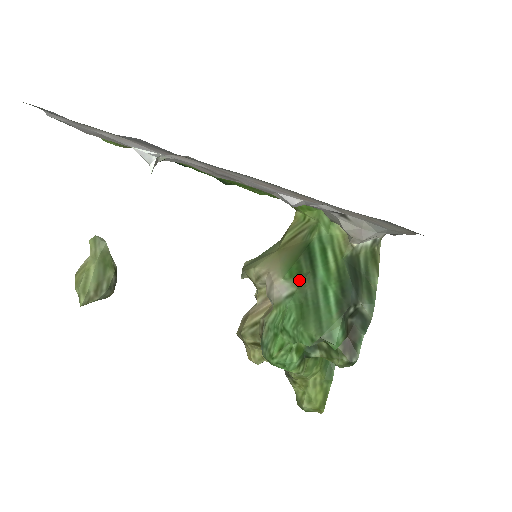
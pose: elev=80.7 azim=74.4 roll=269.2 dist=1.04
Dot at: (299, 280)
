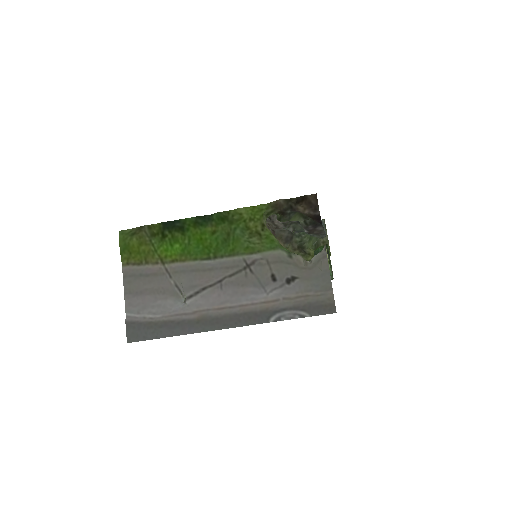
Dot at: occluded
